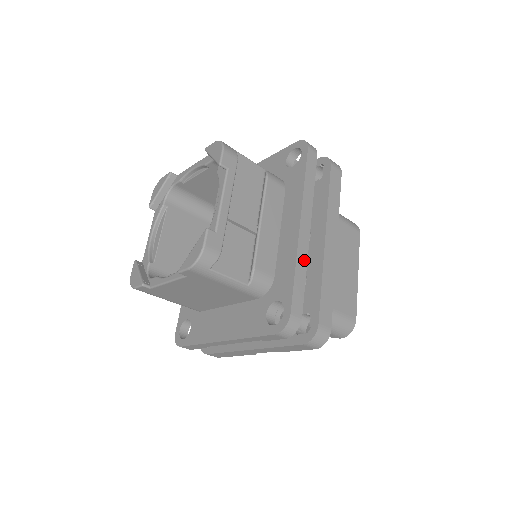
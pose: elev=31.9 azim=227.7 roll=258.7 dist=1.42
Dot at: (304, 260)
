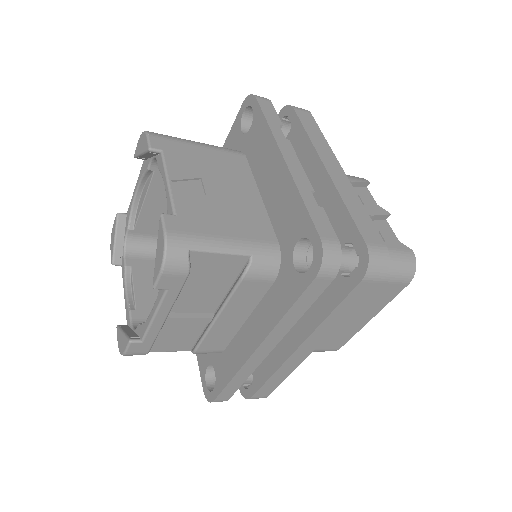
Dot at: (249, 371)
